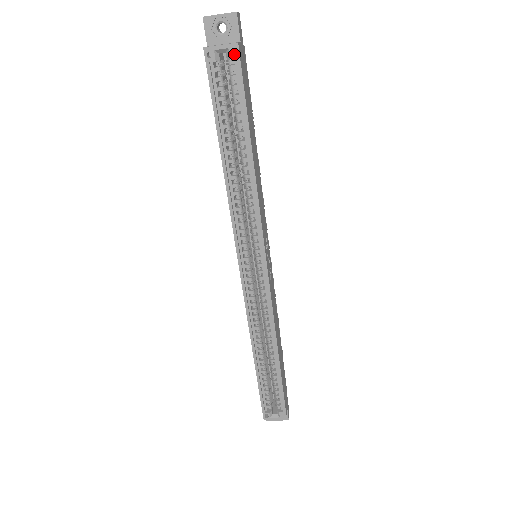
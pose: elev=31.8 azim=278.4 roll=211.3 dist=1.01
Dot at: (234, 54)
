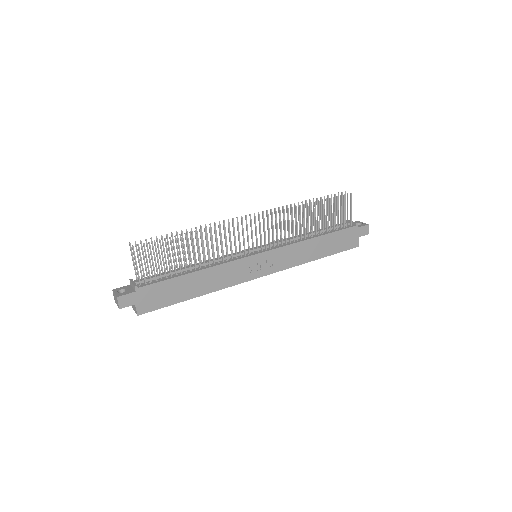
Dot at: (142, 313)
